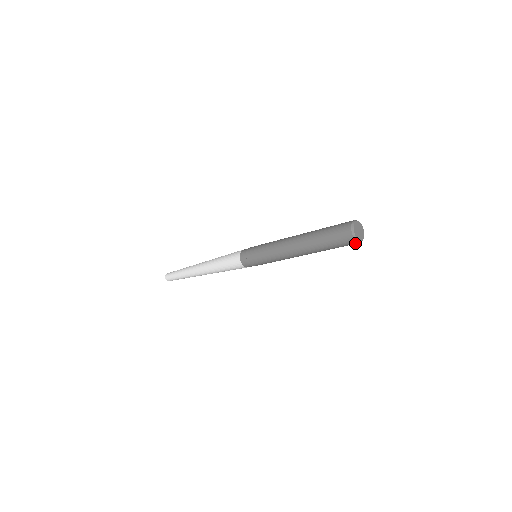
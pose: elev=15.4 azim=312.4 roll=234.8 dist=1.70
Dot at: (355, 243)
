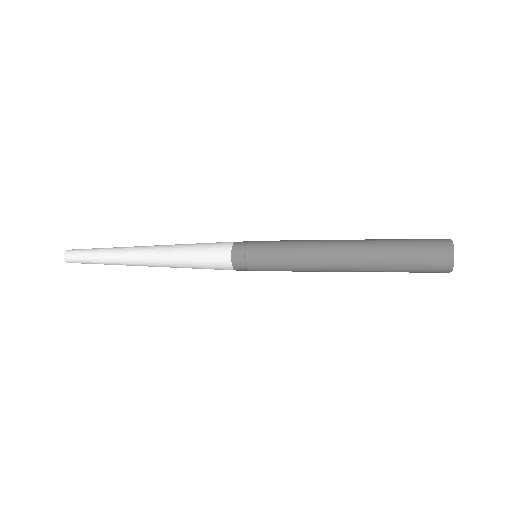
Dot at: (443, 272)
